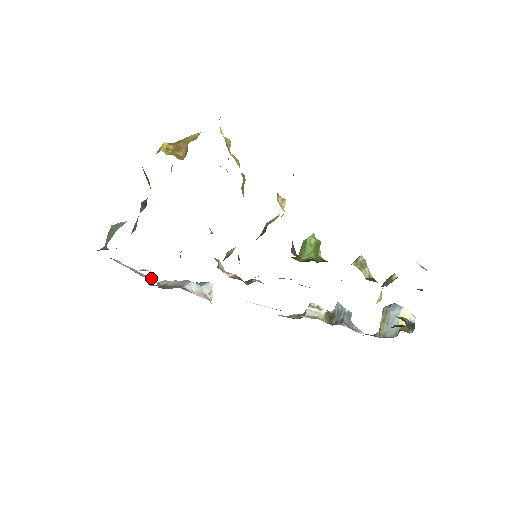
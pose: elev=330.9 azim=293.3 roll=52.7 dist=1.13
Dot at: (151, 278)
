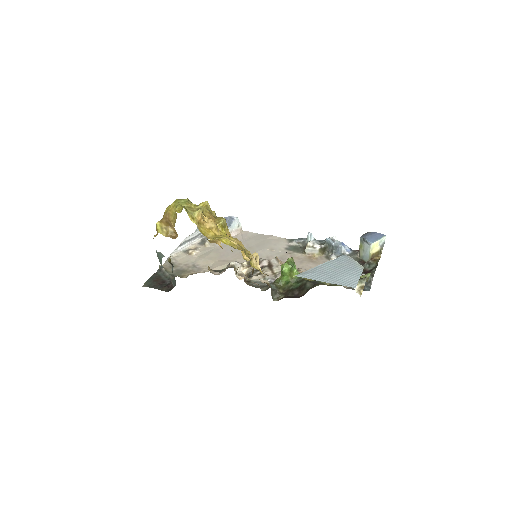
Dot at: (196, 239)
